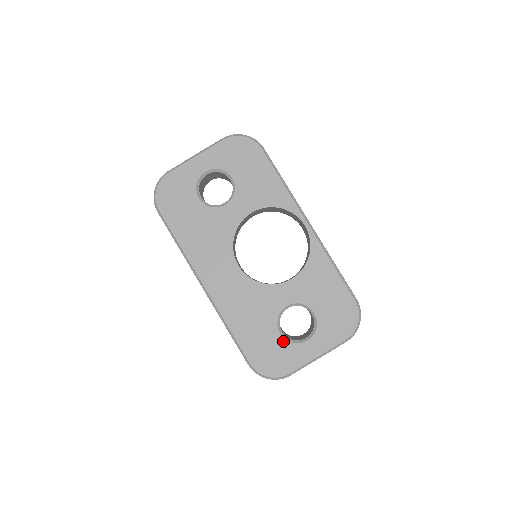
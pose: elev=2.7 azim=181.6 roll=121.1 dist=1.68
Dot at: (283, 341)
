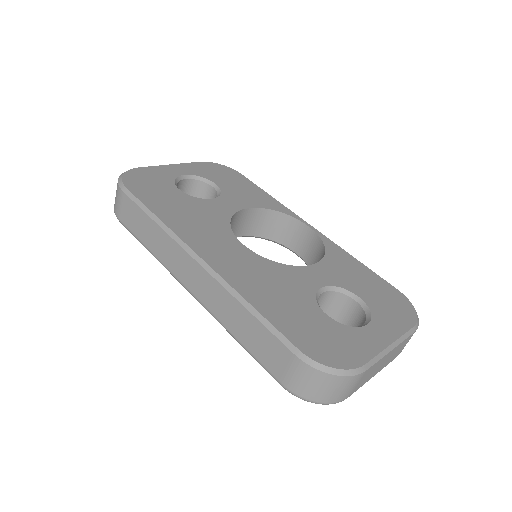
Dot at: (335, 323)
